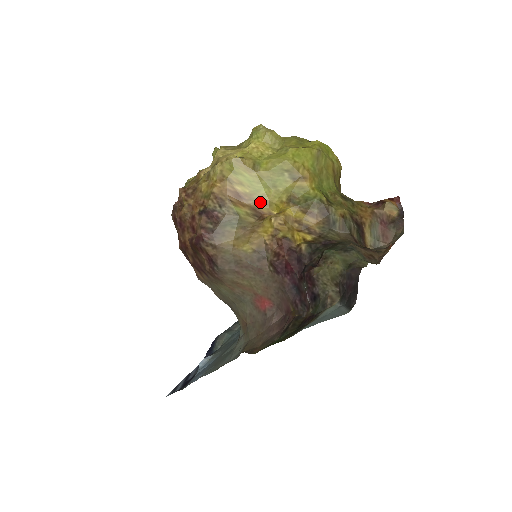
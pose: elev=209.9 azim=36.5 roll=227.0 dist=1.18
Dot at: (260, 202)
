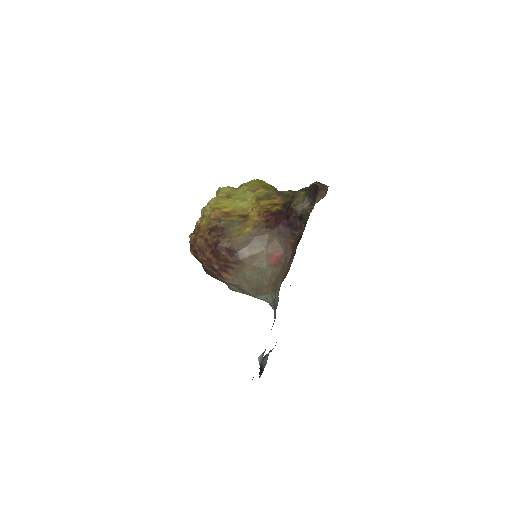
Dot at: (241, 211)
